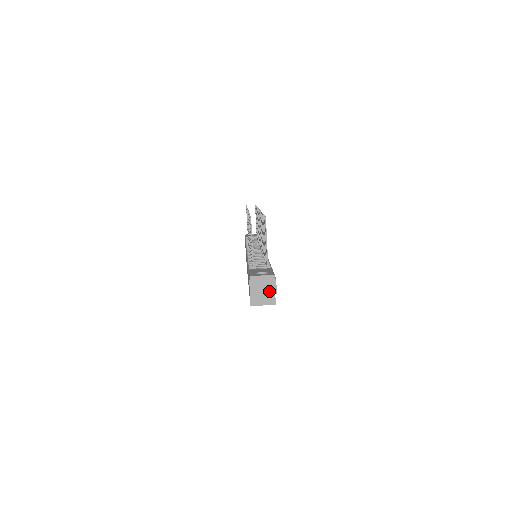
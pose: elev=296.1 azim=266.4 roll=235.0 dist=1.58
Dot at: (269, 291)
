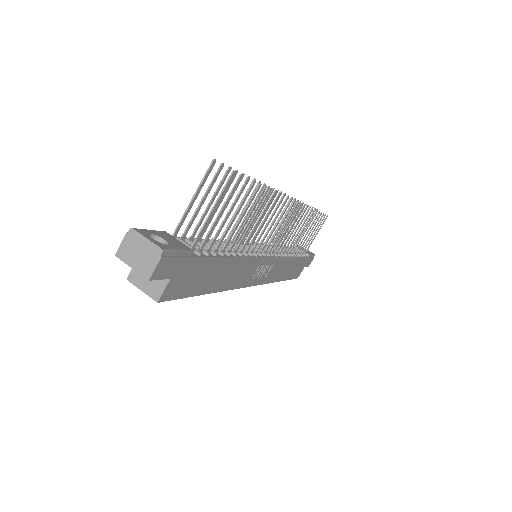
Dot at: (141, 268)
